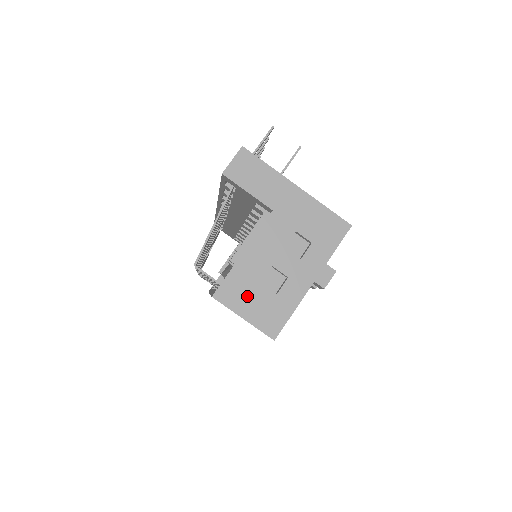
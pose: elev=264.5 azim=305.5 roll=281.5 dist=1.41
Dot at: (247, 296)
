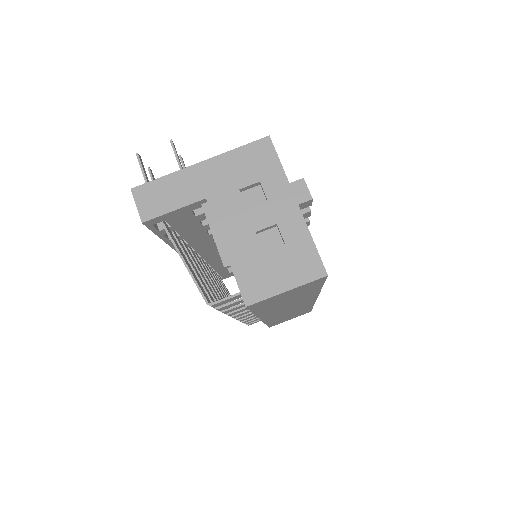
Dot at: (268, 273)
